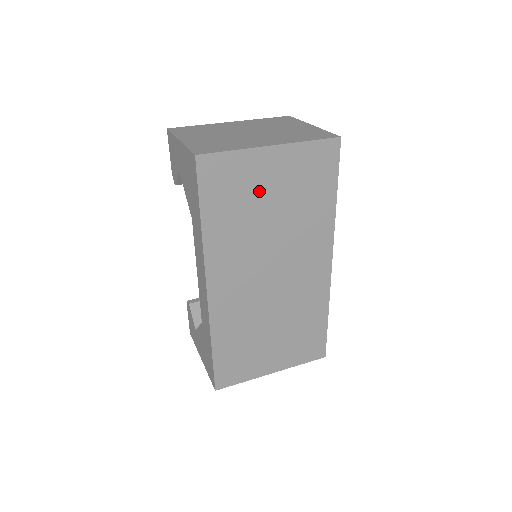
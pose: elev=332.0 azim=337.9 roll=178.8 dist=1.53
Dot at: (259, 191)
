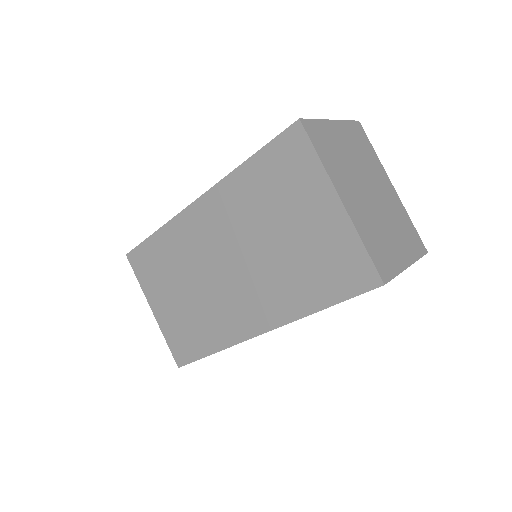
Dot at: (294, 209)
